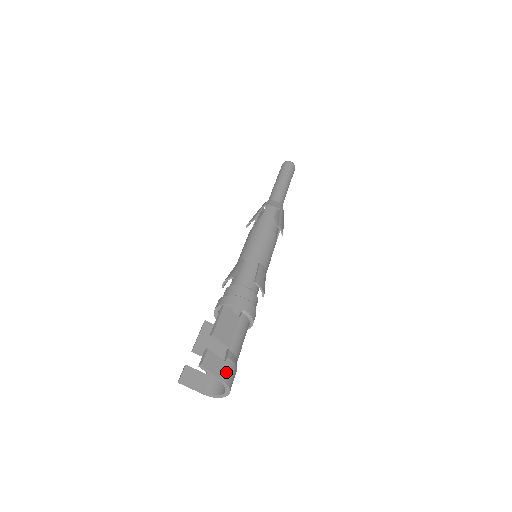
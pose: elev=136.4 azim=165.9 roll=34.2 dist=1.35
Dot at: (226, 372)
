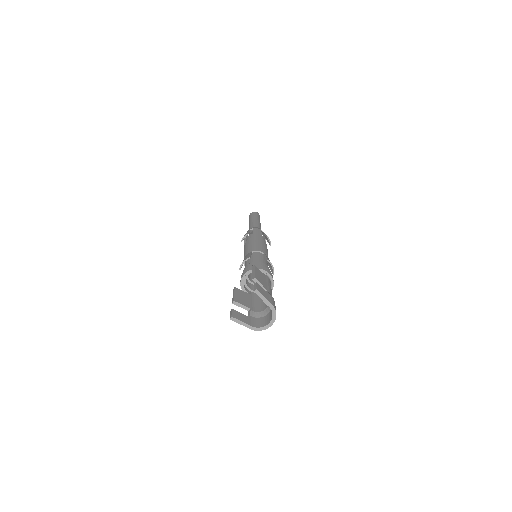
Dot at: (272, 301)
